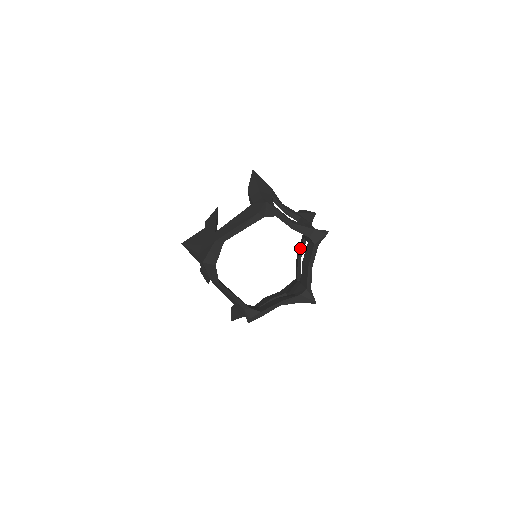
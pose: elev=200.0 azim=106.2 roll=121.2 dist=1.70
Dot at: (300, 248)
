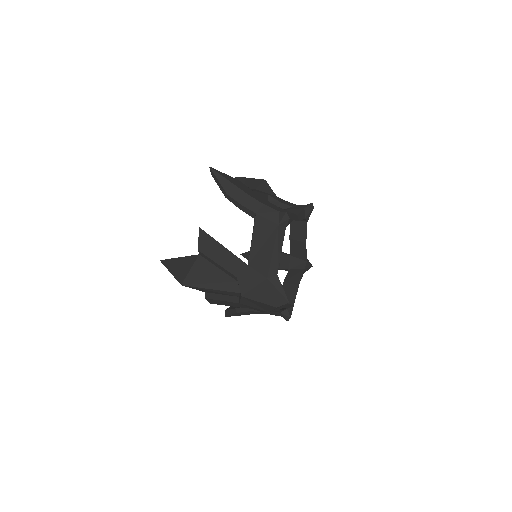
Dot at: occluded
